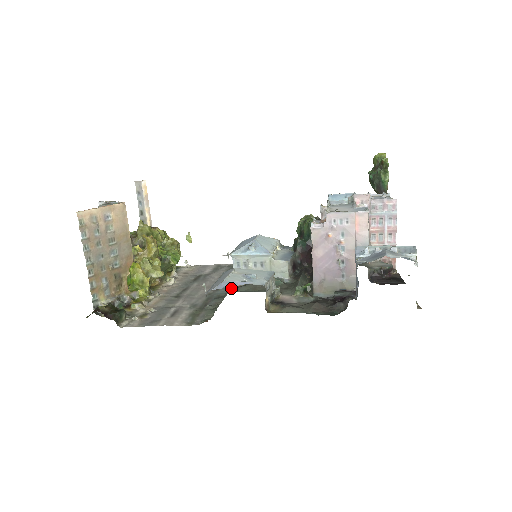
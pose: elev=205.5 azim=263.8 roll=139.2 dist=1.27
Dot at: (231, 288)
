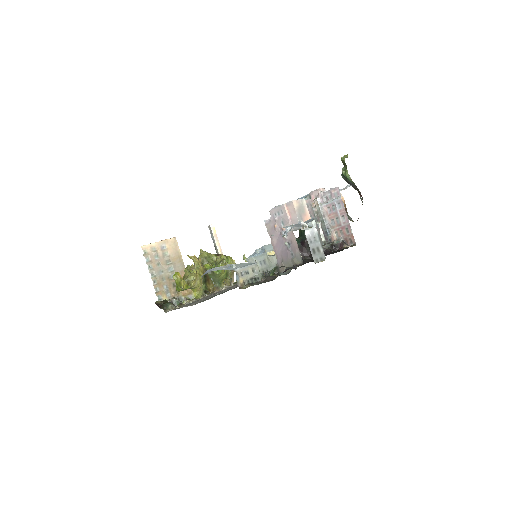
Dot at: occluded
